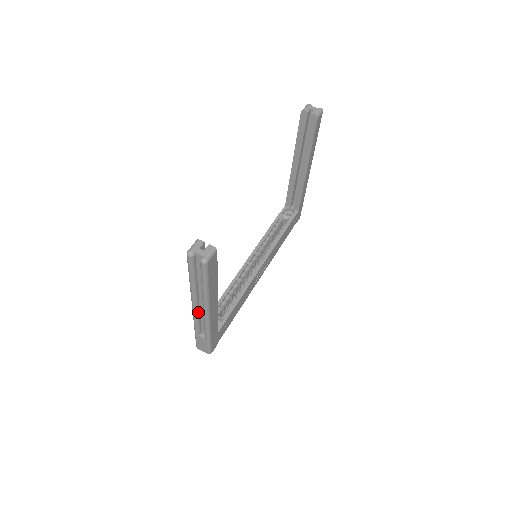
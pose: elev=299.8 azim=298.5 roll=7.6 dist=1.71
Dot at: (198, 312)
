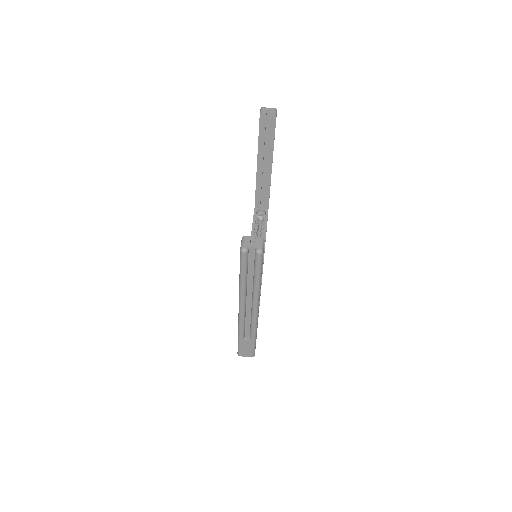
Dot at: (245, 313)
